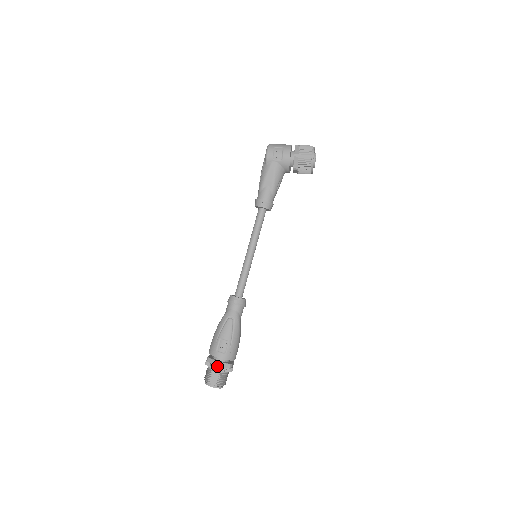
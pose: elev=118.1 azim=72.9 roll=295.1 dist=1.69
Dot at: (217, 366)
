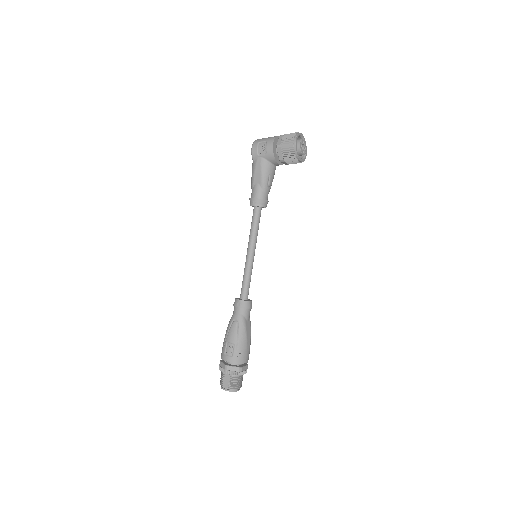
Dot at: (226, 370)
